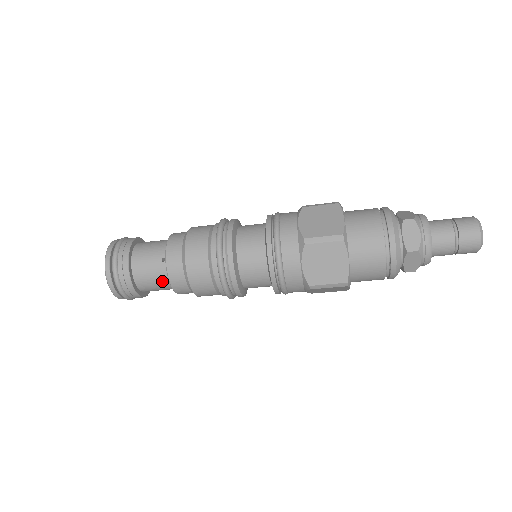
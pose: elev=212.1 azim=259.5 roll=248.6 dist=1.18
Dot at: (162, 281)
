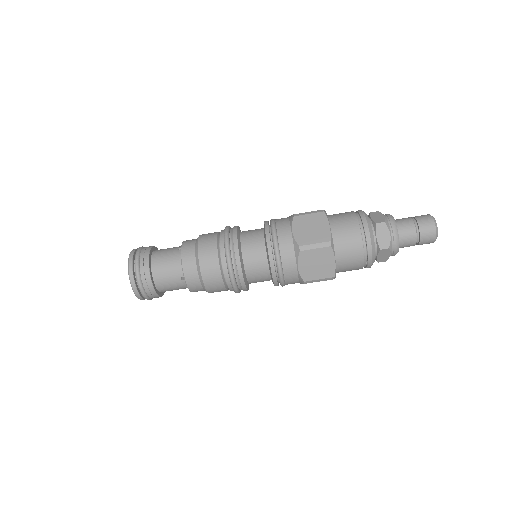
Dot at: (175, 264)
